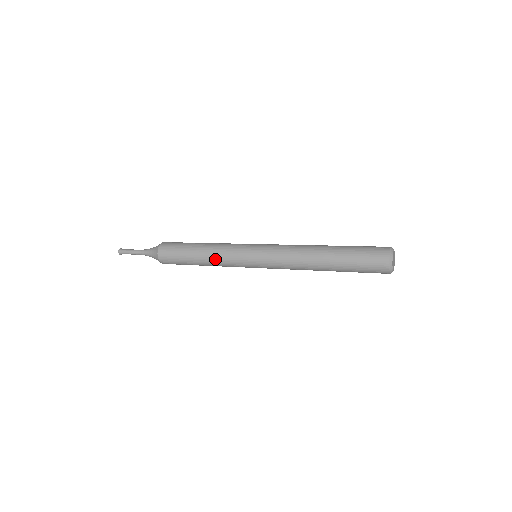
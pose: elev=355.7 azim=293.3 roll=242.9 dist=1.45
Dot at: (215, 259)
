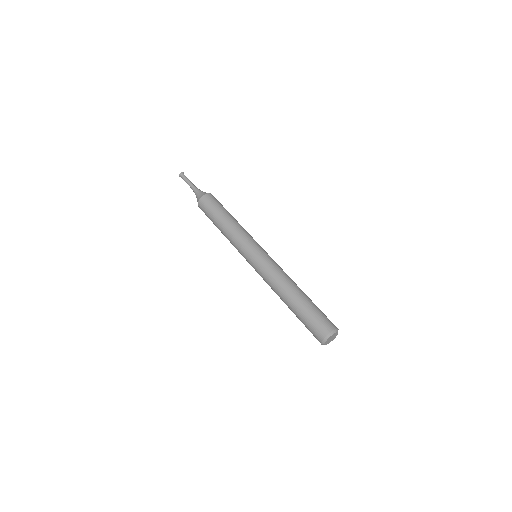
Dot at: (230, 242)
